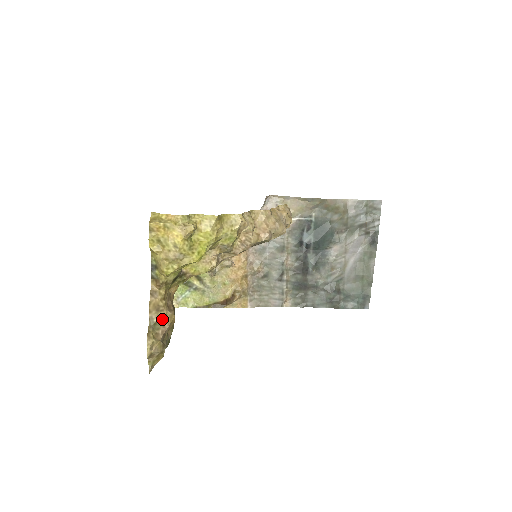
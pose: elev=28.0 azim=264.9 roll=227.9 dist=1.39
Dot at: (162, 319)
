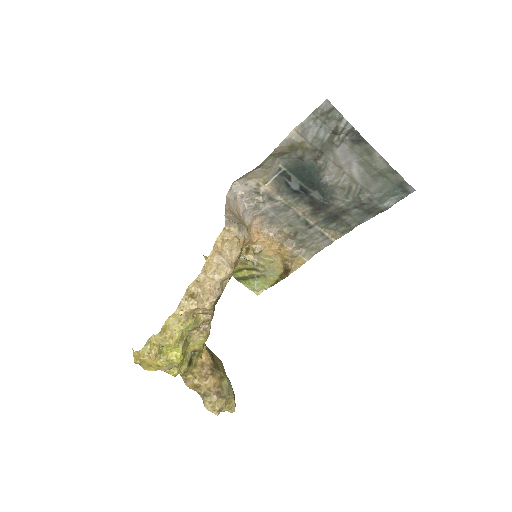
Dot at: (205, 389)
